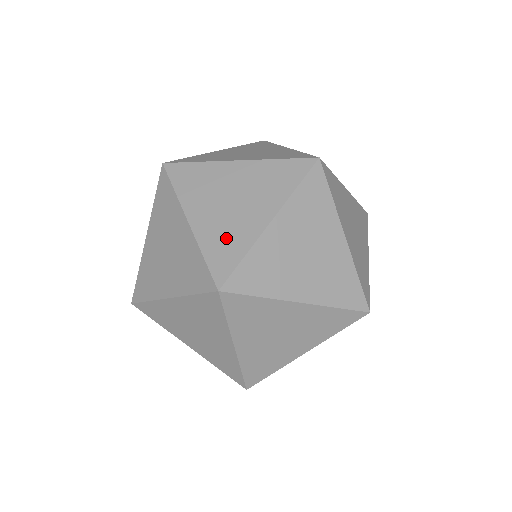
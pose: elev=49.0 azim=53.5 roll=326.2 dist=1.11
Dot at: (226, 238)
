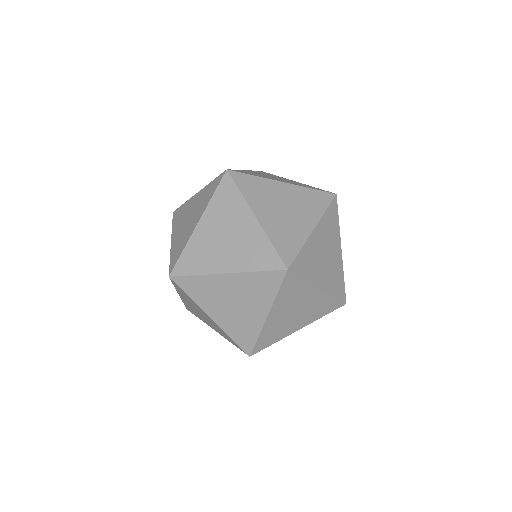
Dot at: occluded
